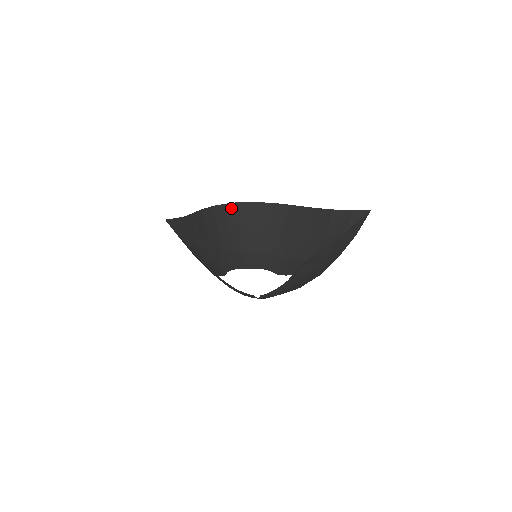
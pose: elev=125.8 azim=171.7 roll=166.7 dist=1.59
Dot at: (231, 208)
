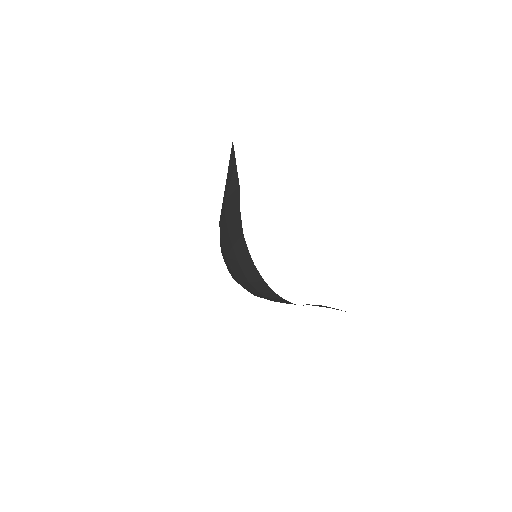
Dot at: (256, 274)
